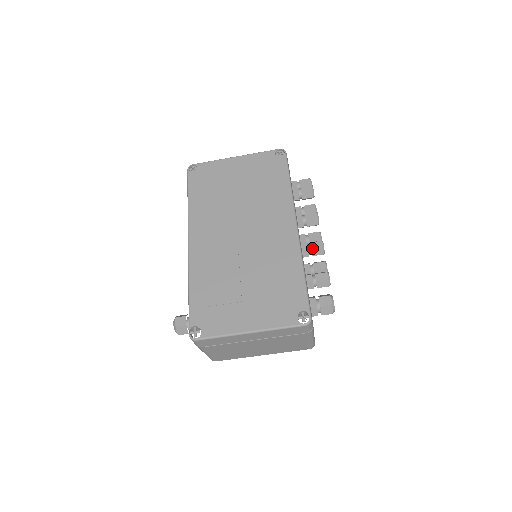
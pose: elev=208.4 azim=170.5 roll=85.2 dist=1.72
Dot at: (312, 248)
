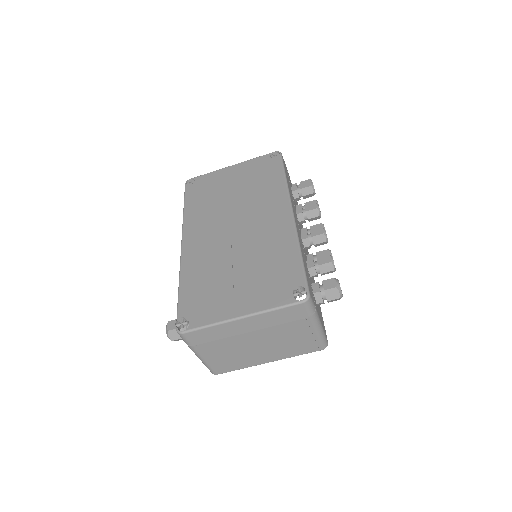
Dot at: (313, 235)
